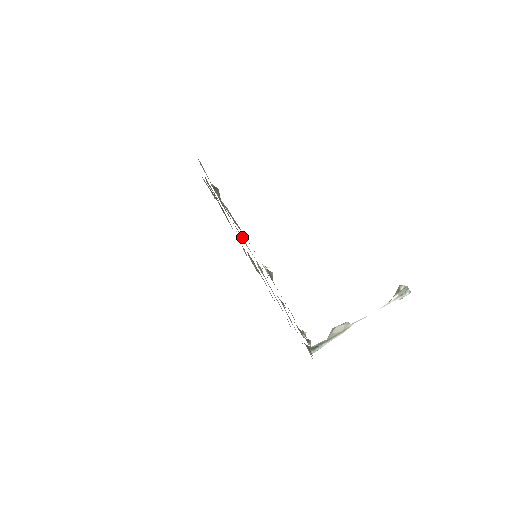
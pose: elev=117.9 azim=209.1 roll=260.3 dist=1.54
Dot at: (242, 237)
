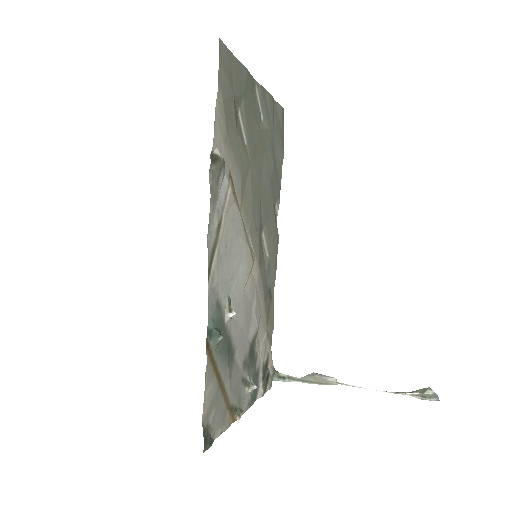
Dot at: (250, 222)
